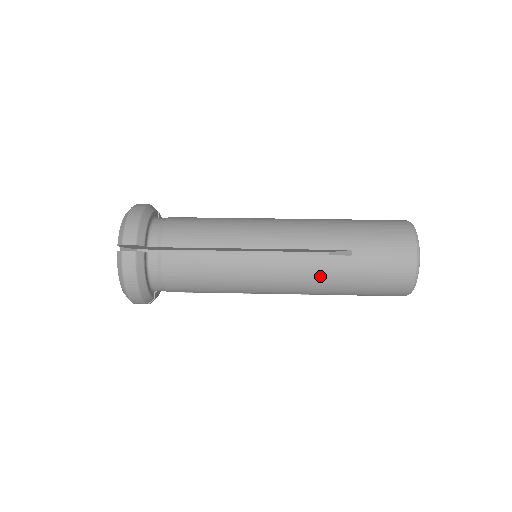
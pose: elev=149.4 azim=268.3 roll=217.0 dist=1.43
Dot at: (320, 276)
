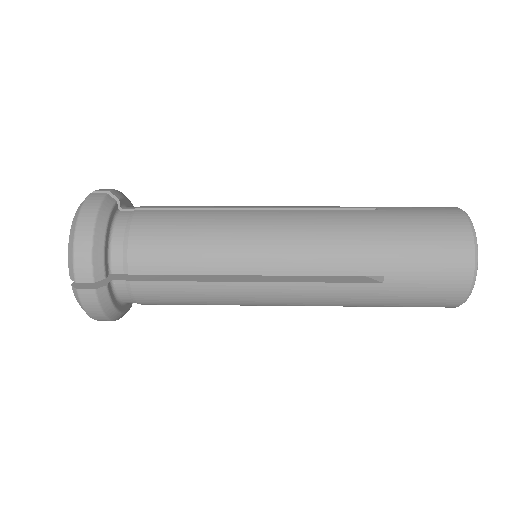
Dot at: (339, 301)
